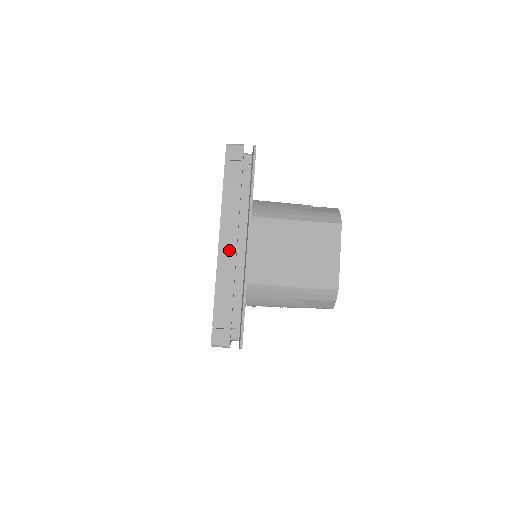
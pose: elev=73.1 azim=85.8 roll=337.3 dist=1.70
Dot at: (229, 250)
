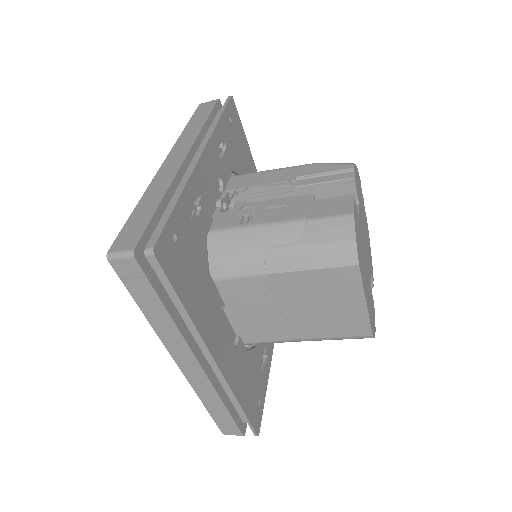
Dot at: (194, 370)
